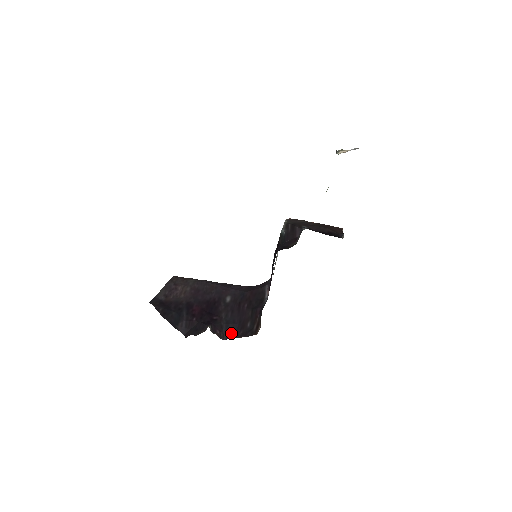
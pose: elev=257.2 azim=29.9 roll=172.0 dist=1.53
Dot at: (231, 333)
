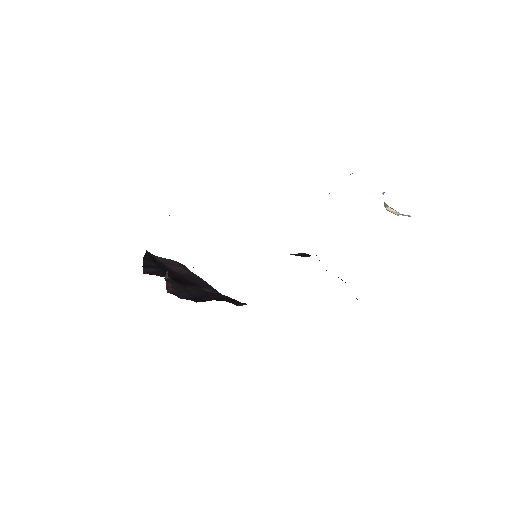
Dot at: (179, 295)
